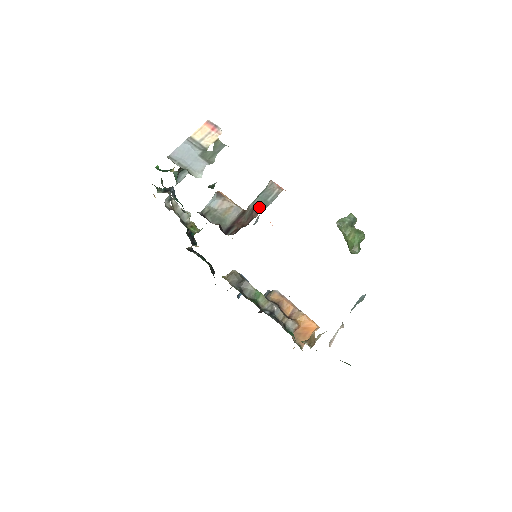
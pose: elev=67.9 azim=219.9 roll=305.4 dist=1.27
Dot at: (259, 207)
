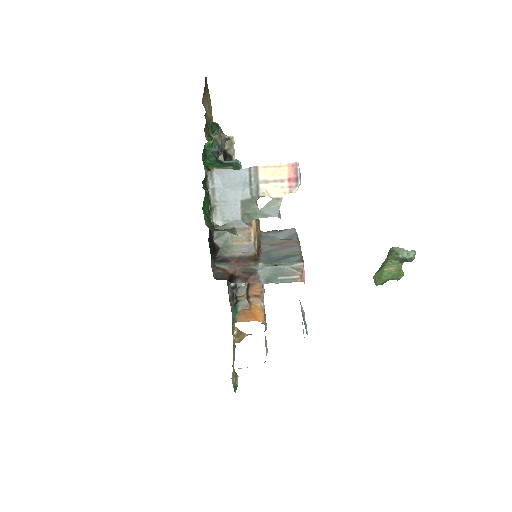
Dot at: (263, 276)
